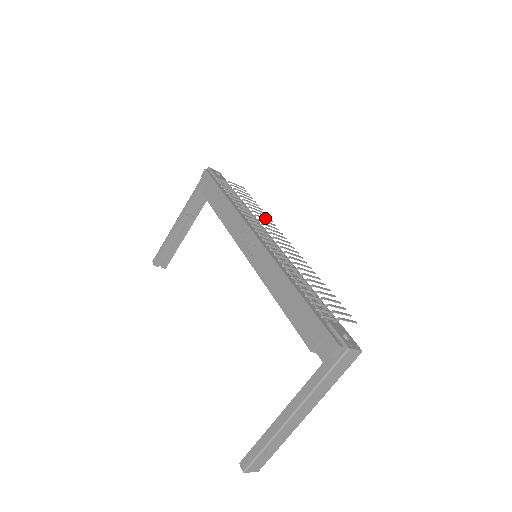
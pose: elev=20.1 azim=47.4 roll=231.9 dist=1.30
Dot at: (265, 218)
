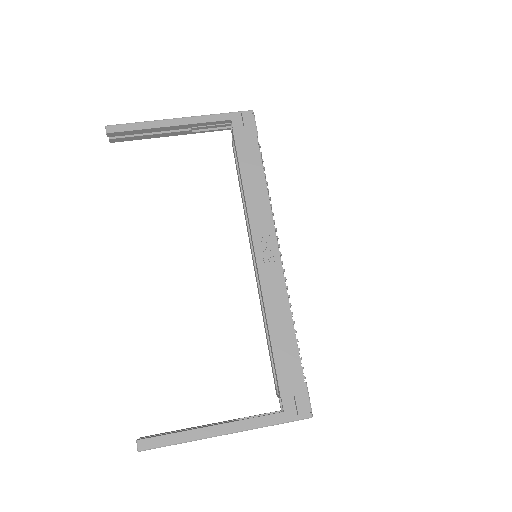
Dot at: occluded
